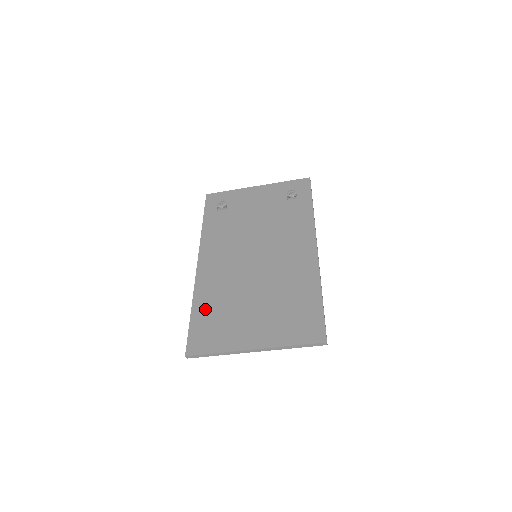
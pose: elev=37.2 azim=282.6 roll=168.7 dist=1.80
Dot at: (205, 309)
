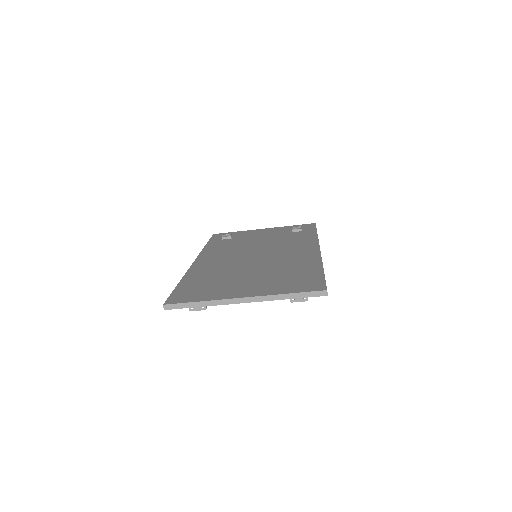
Dot at: (195, 281)
